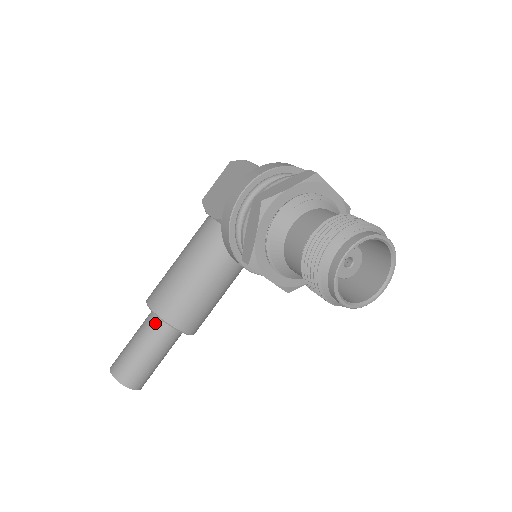
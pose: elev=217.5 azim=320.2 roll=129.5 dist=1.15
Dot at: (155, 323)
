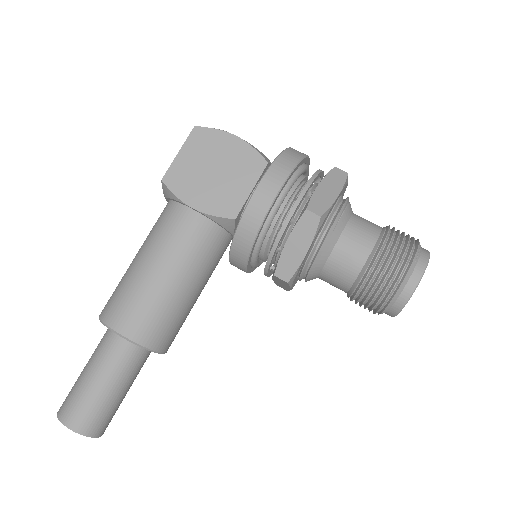
Dot at: (129, 352)
